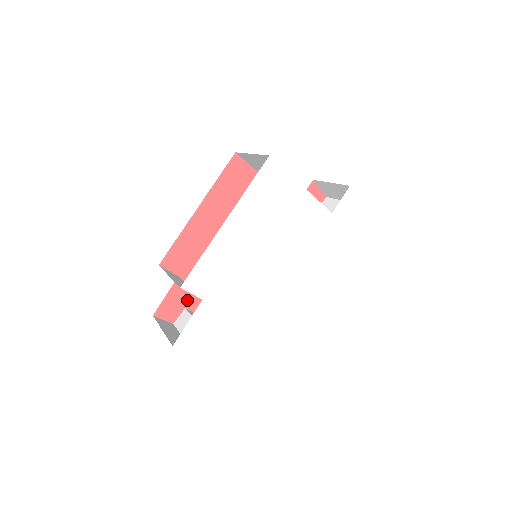
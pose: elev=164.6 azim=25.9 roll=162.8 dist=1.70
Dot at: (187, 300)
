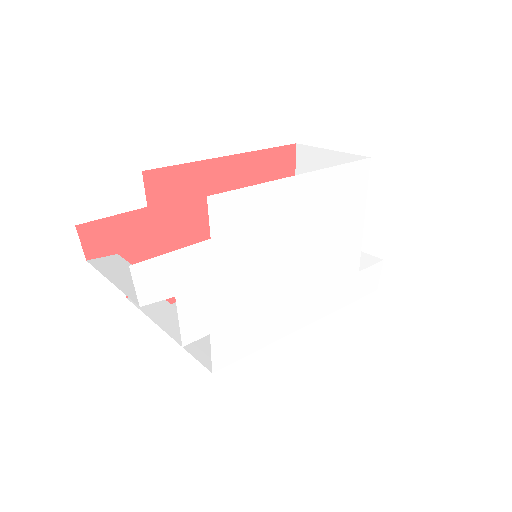
Dot at: (128, 246)
